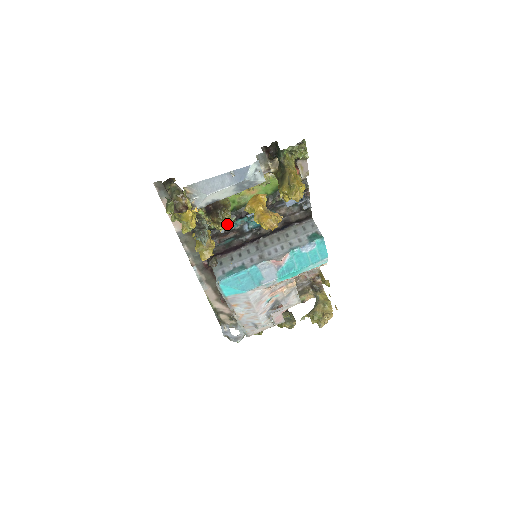
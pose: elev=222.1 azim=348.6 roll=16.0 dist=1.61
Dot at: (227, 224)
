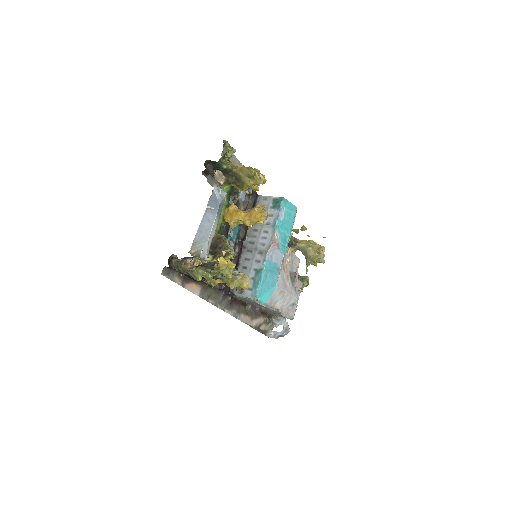
Dot at: occluded
